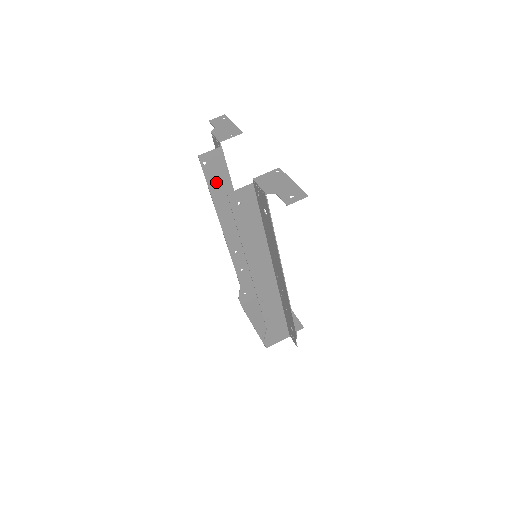
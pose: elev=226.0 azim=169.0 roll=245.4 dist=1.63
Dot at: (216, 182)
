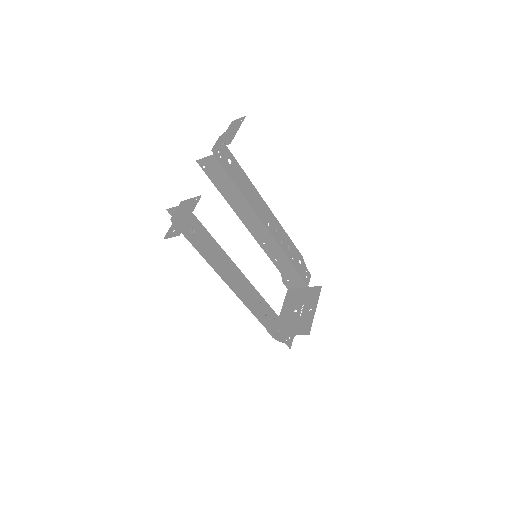
Dot at: (221, 183)
